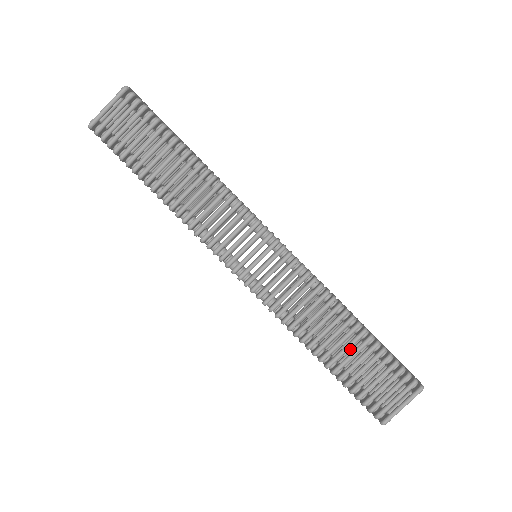
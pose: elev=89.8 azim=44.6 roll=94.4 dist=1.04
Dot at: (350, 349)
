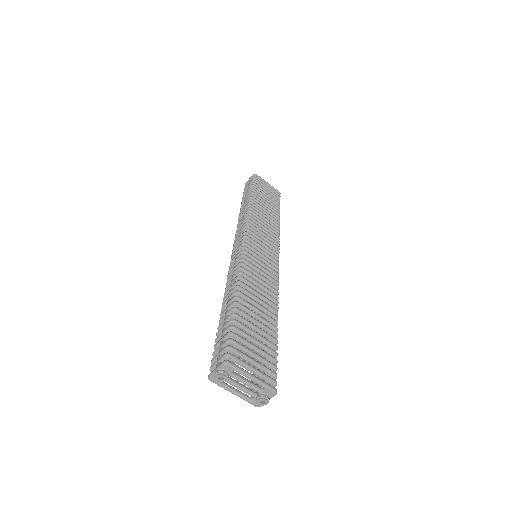
Dot at: occluded
